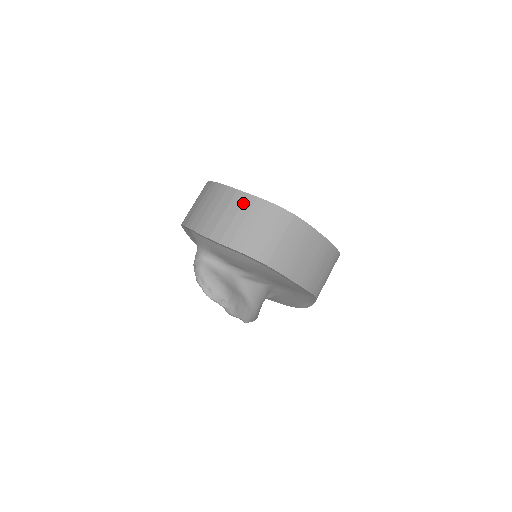
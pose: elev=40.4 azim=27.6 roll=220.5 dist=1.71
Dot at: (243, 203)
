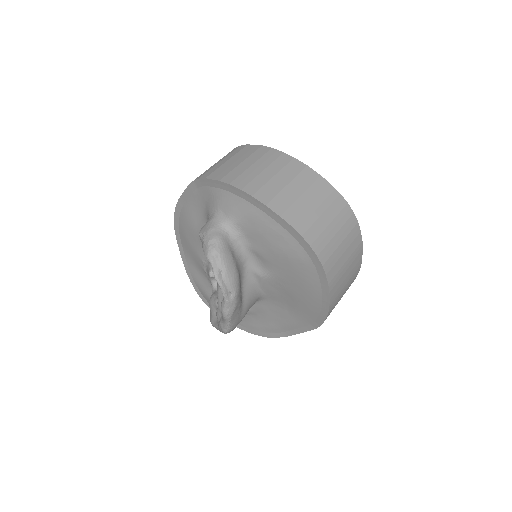
Dot at: (314, 183)
